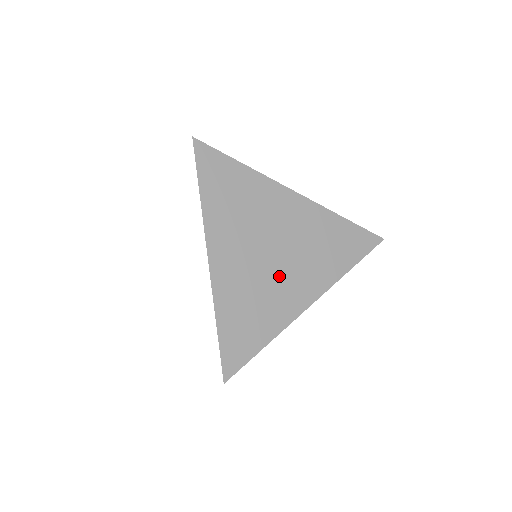
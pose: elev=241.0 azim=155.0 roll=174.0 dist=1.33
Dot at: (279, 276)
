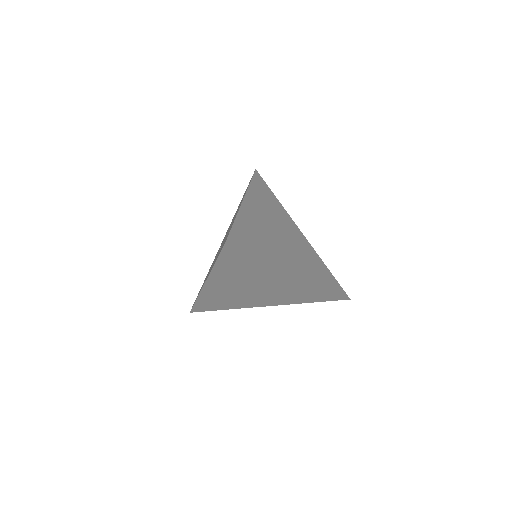
Dot at: (253, 296)
